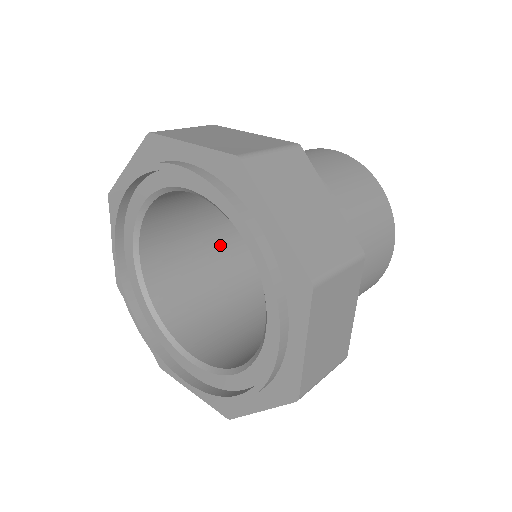
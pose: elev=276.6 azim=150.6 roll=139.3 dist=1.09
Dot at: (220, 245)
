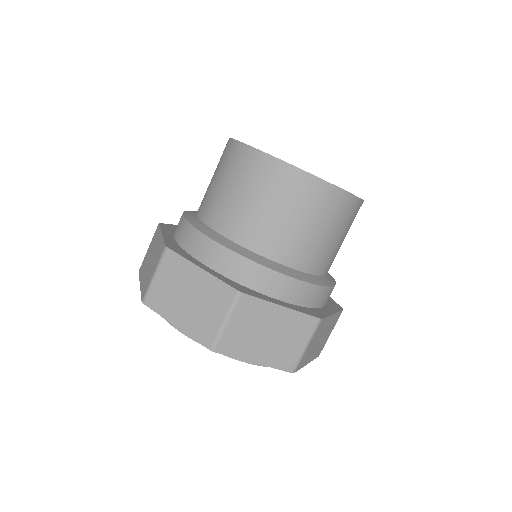
Dot at: occluded
